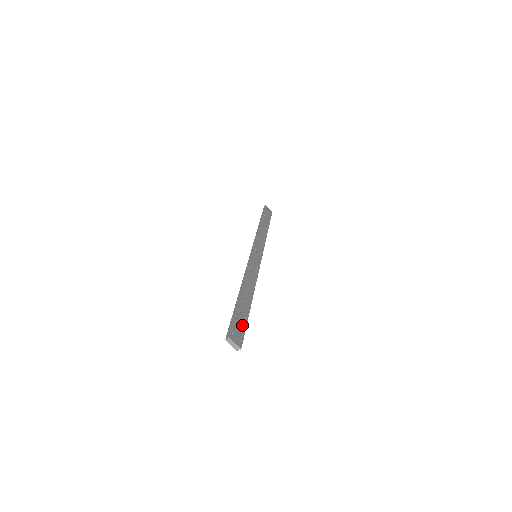
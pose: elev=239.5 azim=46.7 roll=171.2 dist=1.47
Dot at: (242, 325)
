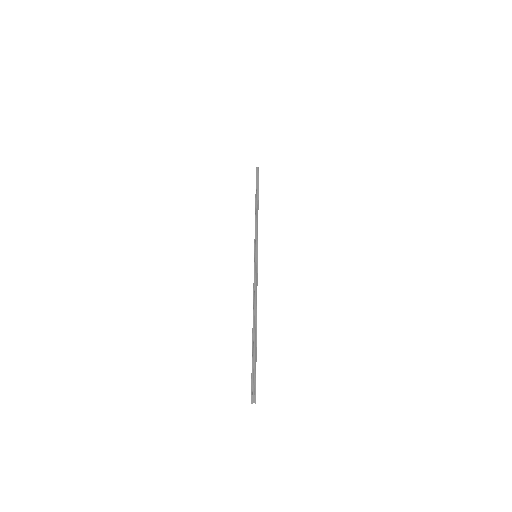
Dot at: occluded
